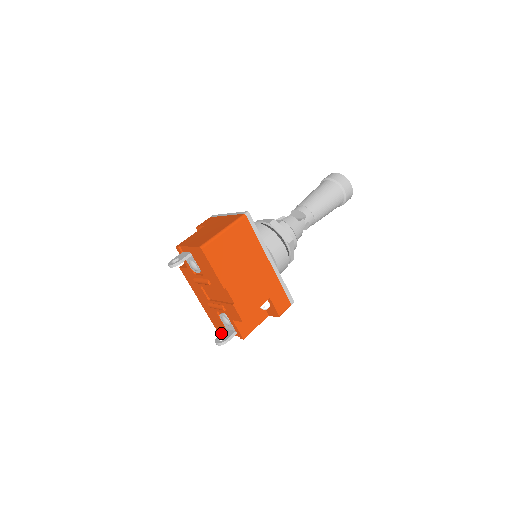
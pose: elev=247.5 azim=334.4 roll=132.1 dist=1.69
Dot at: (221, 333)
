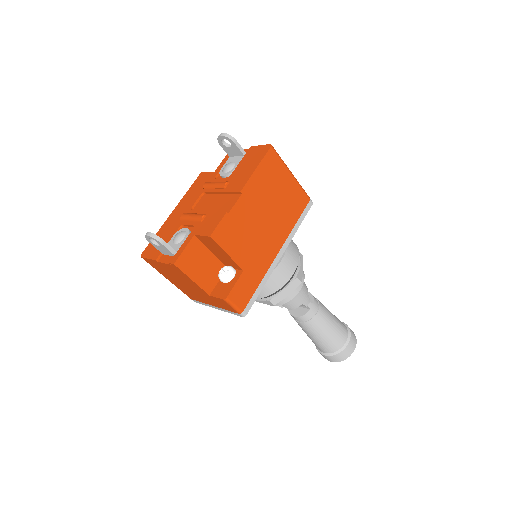
Dot at: occluded
